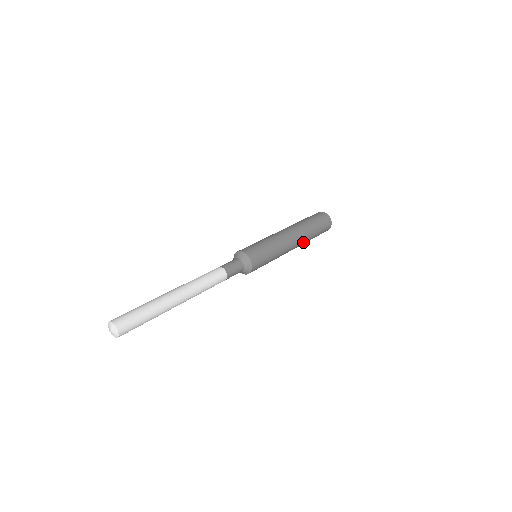
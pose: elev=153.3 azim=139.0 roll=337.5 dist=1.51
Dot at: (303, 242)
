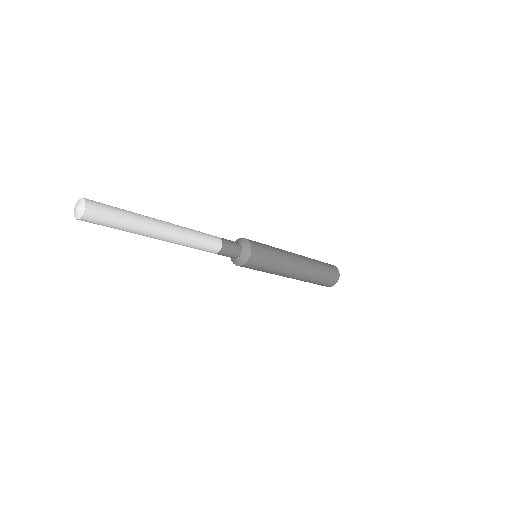
Dot at: (309, 264)
